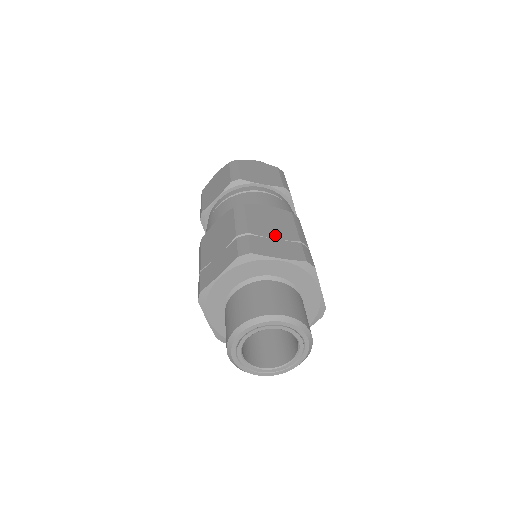
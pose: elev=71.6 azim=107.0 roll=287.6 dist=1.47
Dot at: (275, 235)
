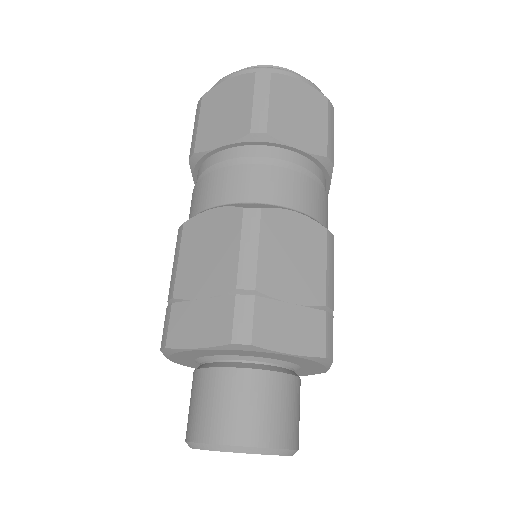
Dot at: (204, 289)
